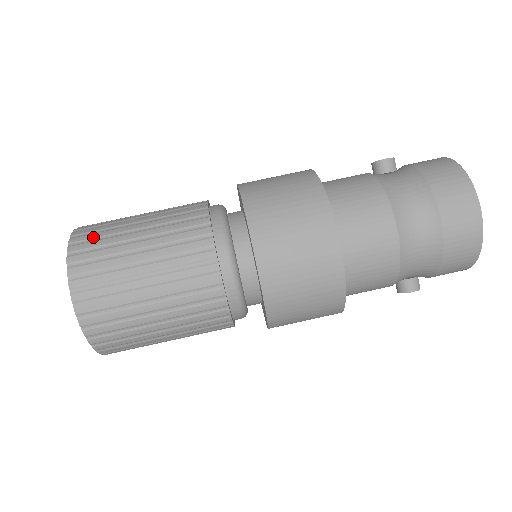
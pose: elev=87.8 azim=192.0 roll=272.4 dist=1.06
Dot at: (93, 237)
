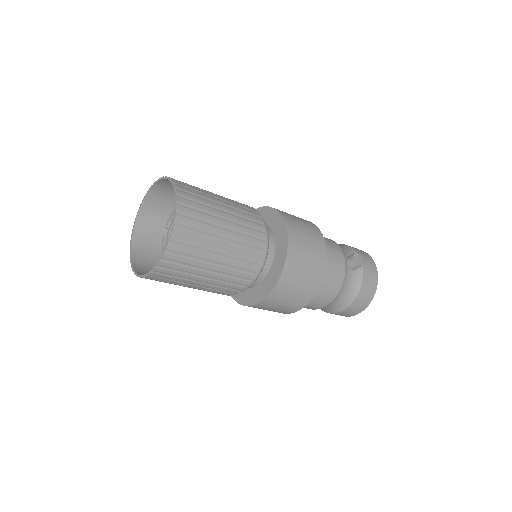
Dot at: (188, 244)
